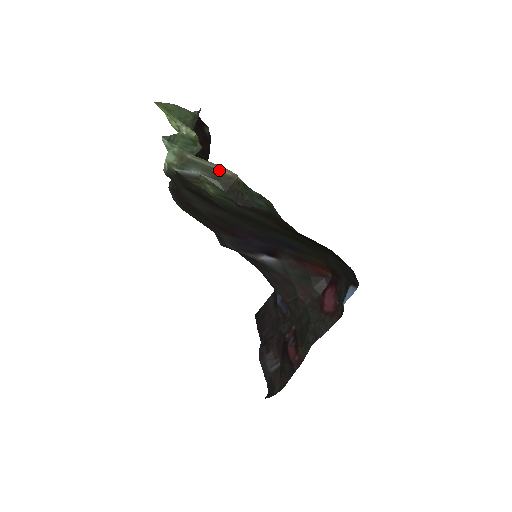
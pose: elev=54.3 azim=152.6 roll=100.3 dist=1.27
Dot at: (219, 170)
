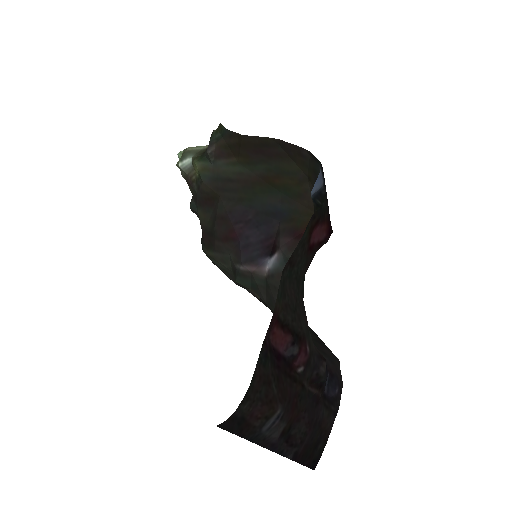
Dot at: (203, 149)
